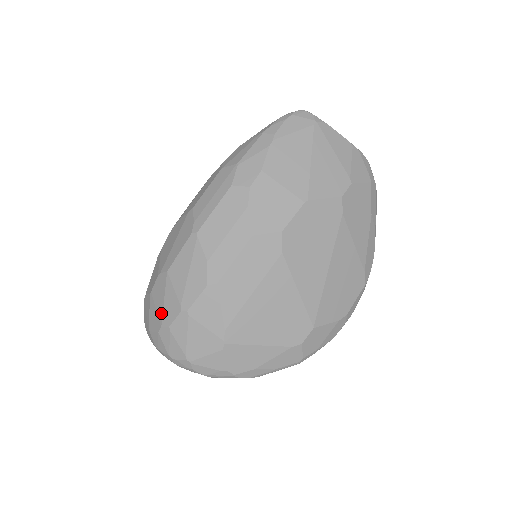
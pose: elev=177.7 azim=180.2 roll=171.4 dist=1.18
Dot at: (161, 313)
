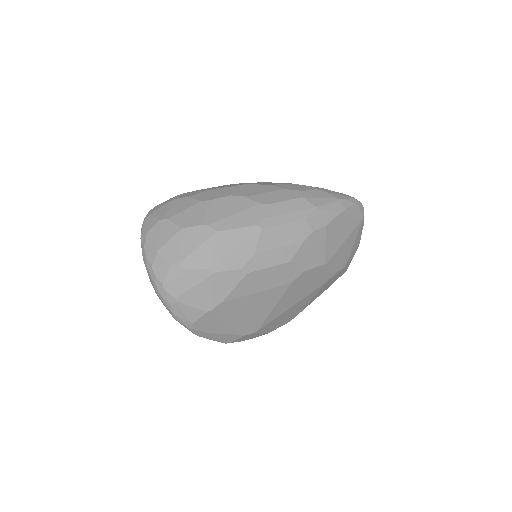
Dot at: (187, 254)
